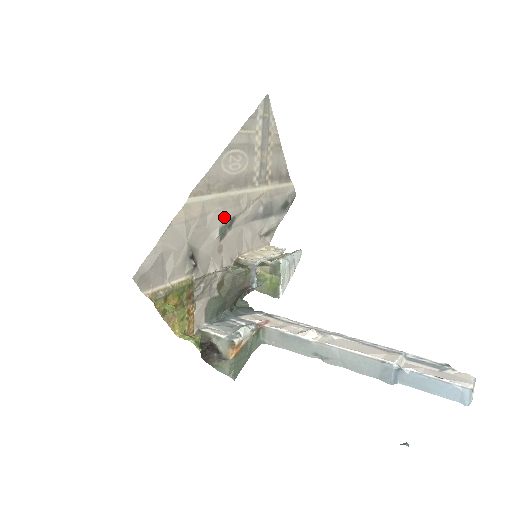
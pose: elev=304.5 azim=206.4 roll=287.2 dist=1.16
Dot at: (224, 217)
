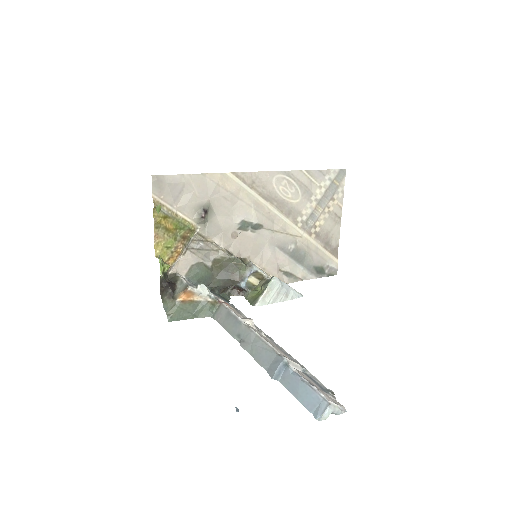
Dot at: (253, 216)
